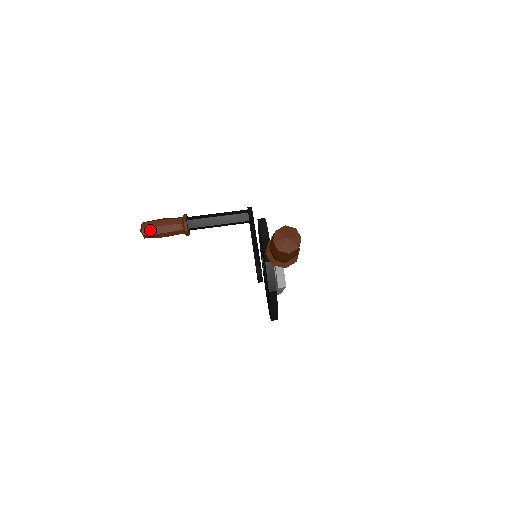
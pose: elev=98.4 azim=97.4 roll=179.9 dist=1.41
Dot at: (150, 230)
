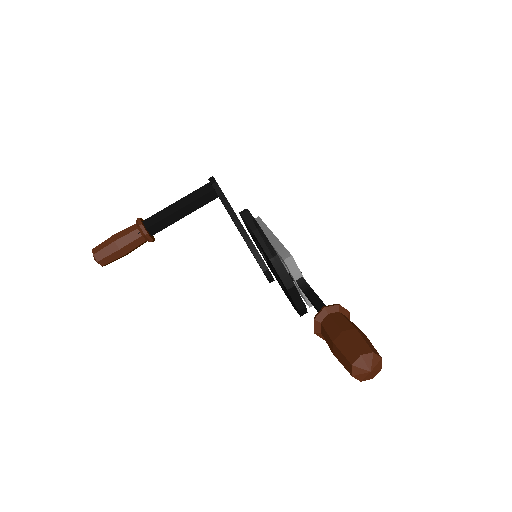
Dot at: (108, 259)
